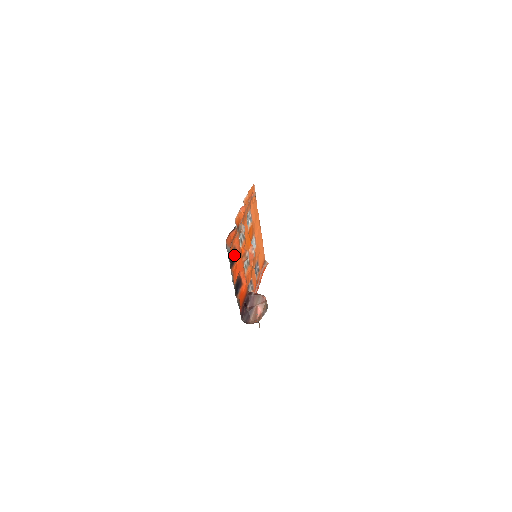
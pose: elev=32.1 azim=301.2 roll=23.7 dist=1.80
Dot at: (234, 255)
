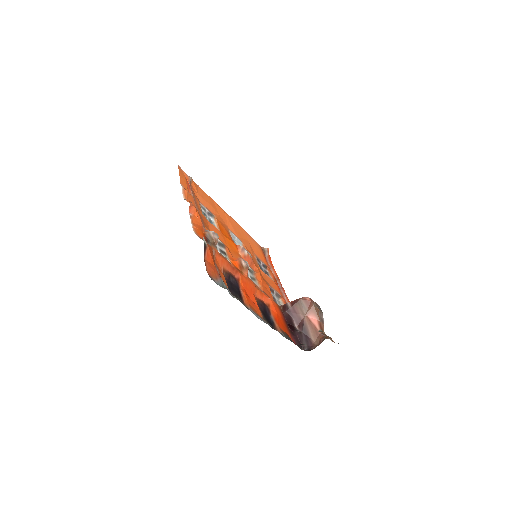
Dot at: (231, 281)
